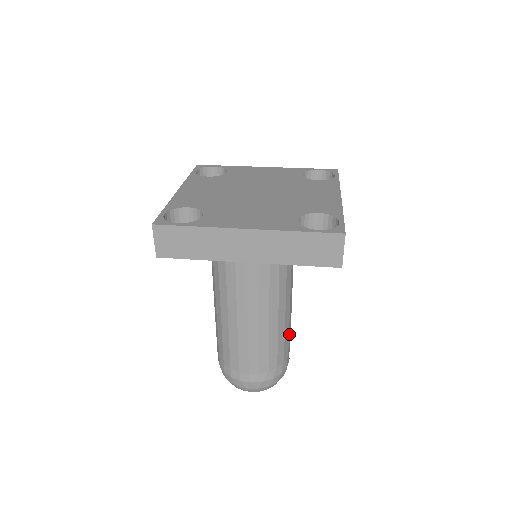
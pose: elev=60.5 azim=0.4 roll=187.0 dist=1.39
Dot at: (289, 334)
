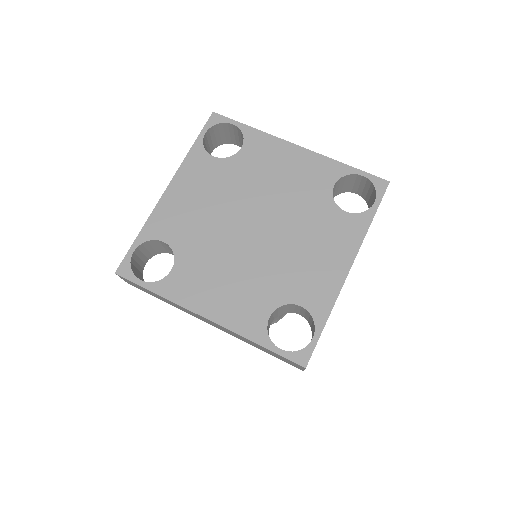
Dot at: occluded
